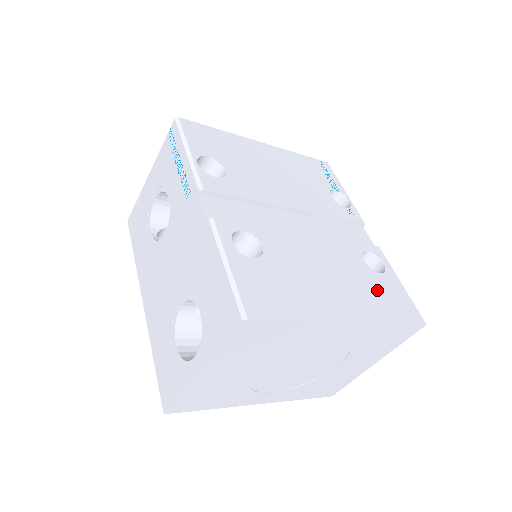
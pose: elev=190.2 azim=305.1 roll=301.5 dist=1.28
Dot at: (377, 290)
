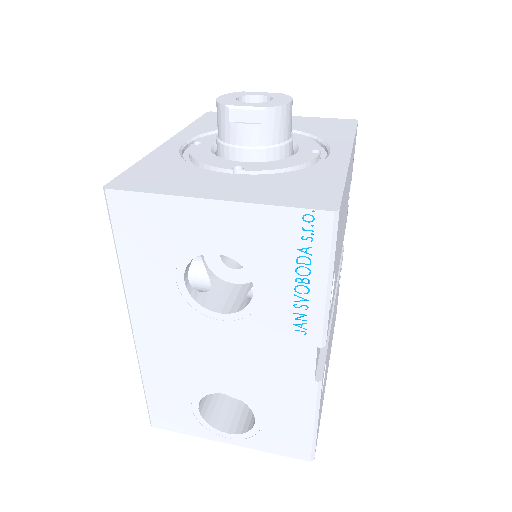
Dot at: occluded
